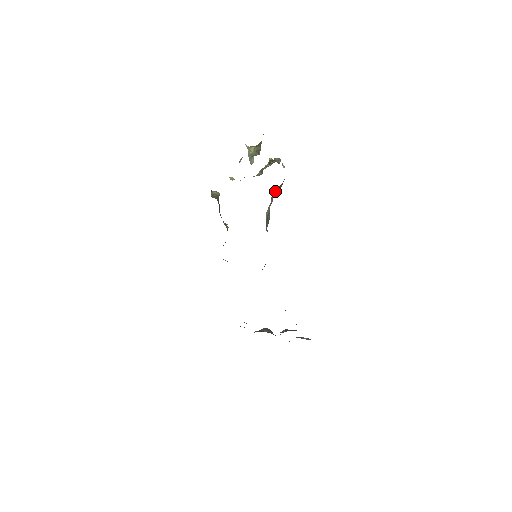
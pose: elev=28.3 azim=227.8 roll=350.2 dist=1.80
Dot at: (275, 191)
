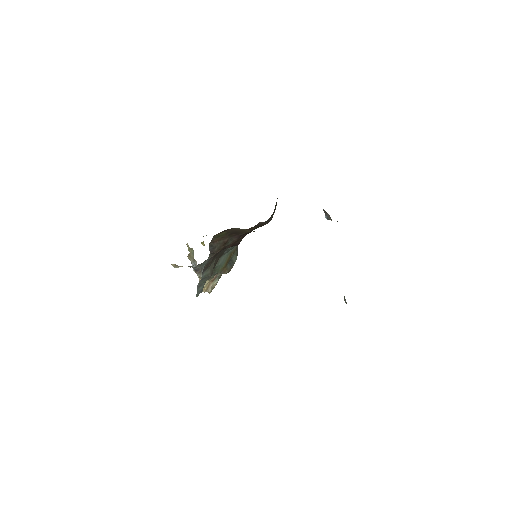
Dot at: occluded
